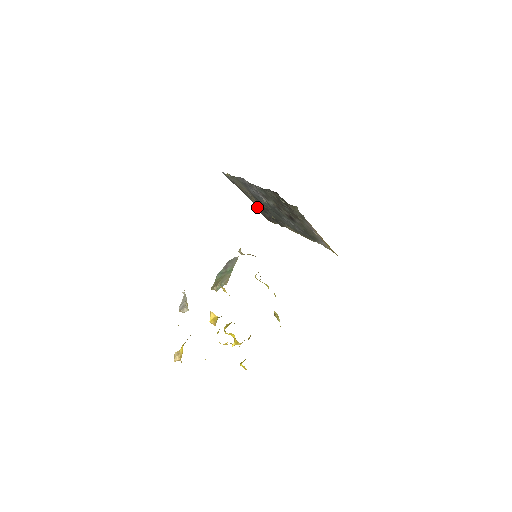
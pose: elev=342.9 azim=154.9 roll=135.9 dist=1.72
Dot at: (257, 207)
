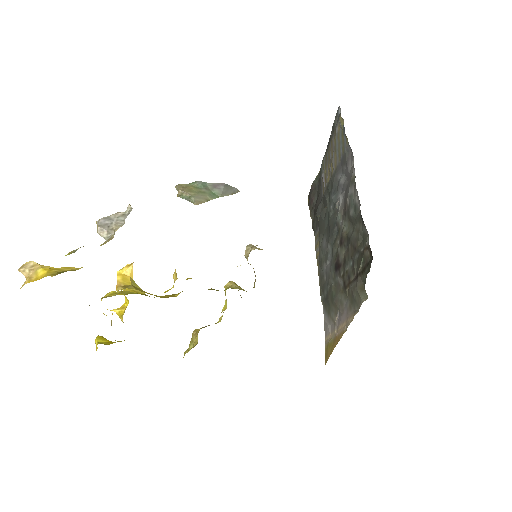
Dot at: (317, 177)
